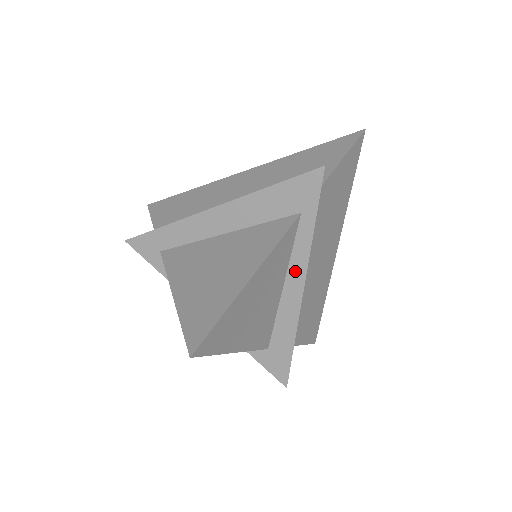
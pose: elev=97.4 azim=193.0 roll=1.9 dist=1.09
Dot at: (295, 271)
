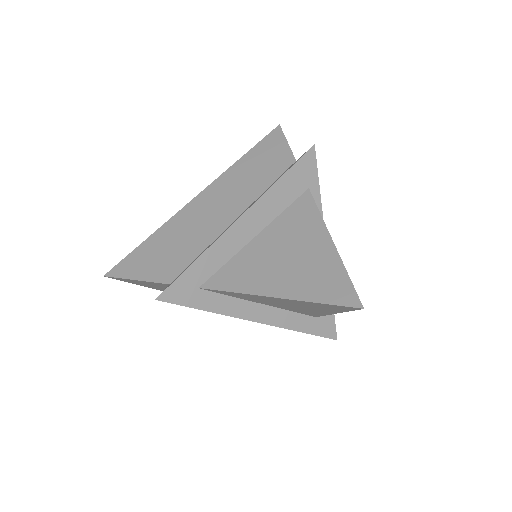
Dot at: occluded
